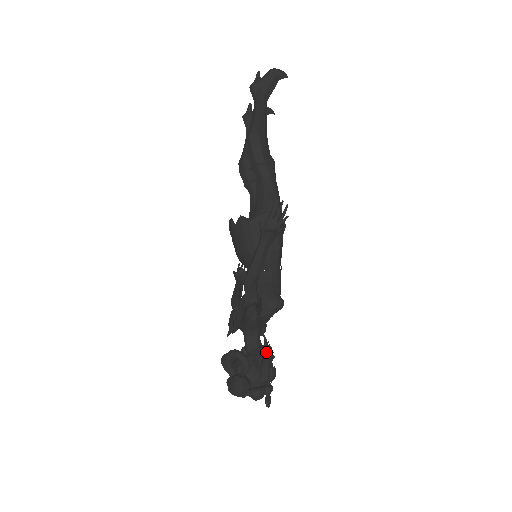
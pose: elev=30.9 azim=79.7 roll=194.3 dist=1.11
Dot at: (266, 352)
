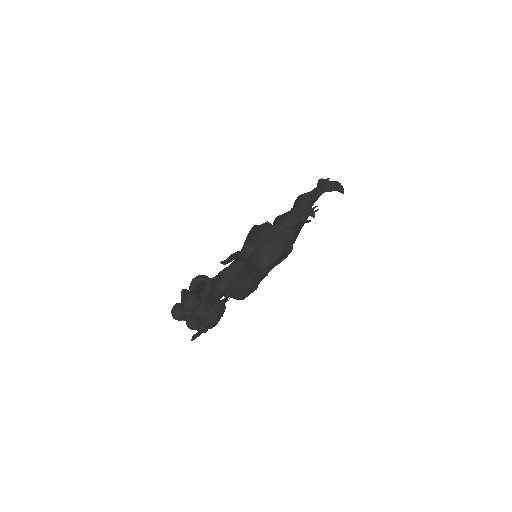
Dot at: (224, 301)
